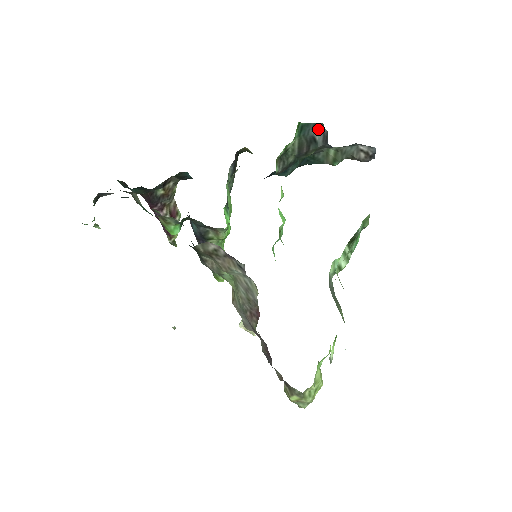
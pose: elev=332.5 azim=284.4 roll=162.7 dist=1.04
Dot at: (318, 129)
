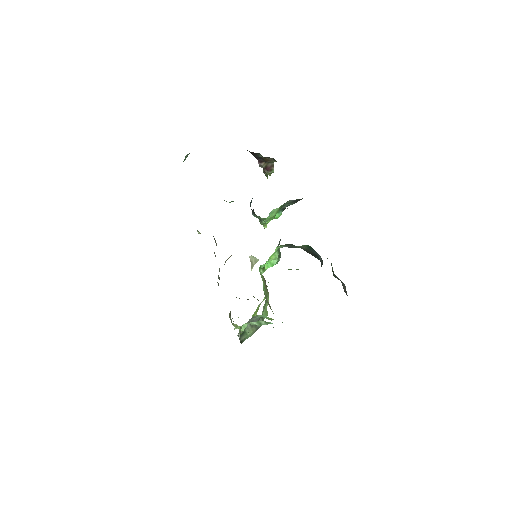
Dot at: occluded
